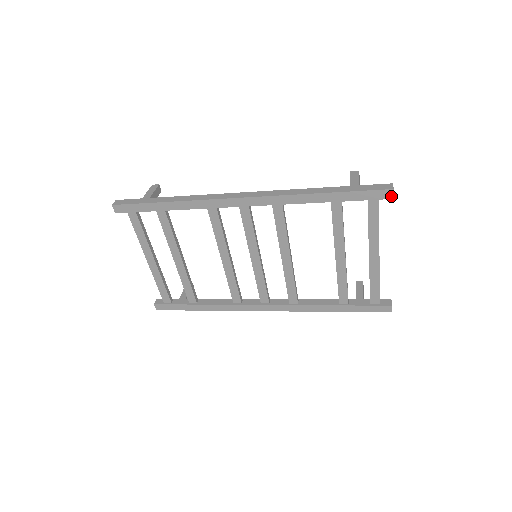
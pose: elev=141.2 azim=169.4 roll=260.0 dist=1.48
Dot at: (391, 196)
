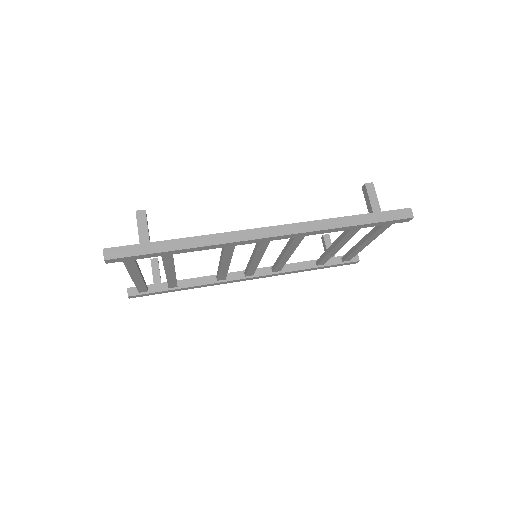
Dot at: (408, 221)
